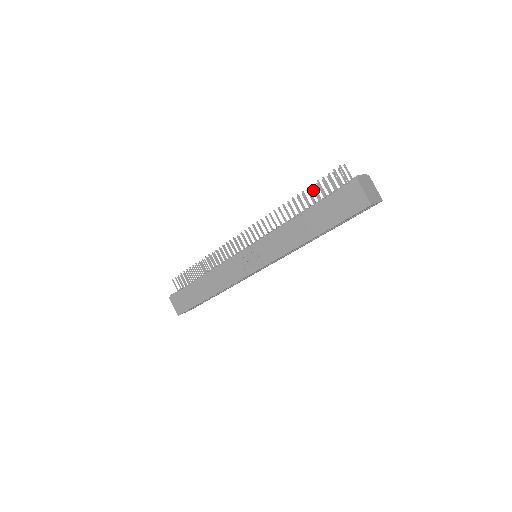
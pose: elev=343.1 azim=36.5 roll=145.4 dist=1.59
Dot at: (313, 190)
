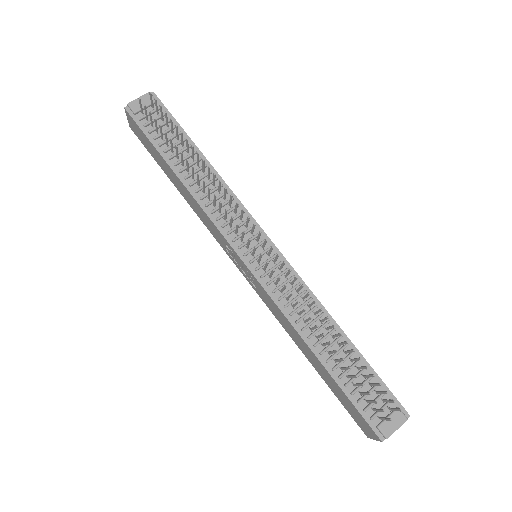
Dot at: (358, 359)
